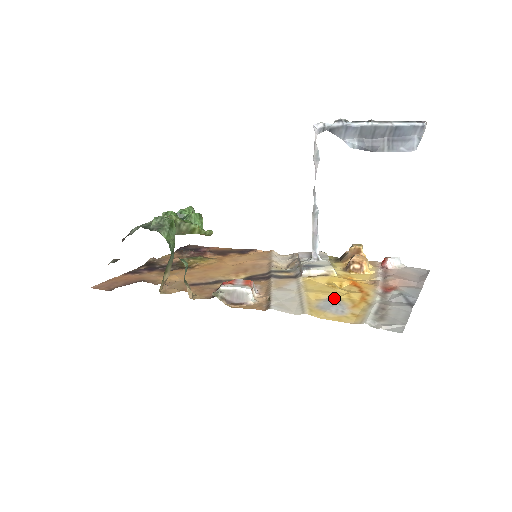
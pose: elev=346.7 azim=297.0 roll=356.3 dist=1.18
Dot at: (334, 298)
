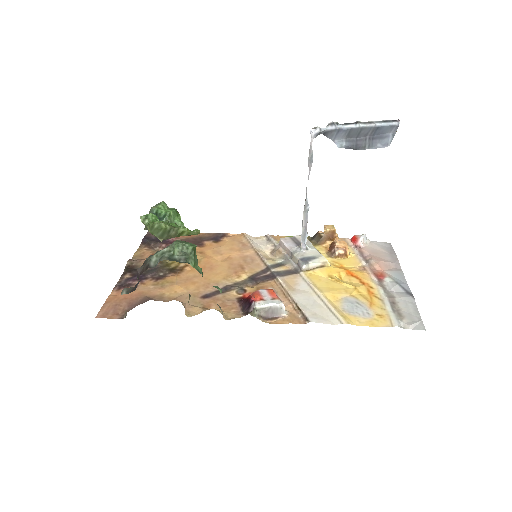
Dot at: (349, 297)
